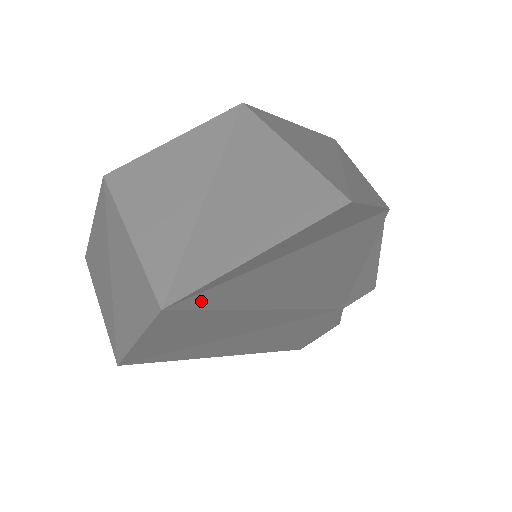
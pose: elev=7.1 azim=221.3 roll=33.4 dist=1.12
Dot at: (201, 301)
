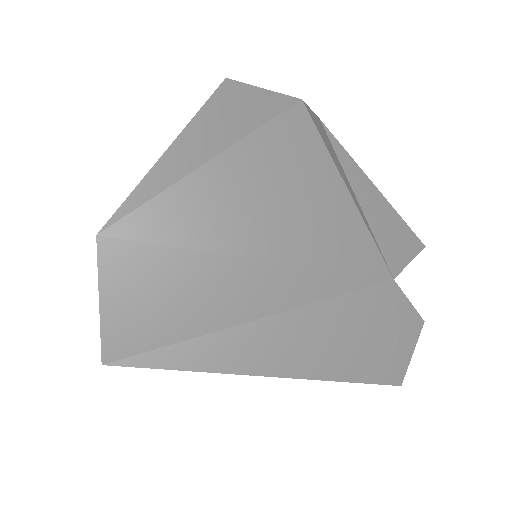
Dot at: (140, 227)
